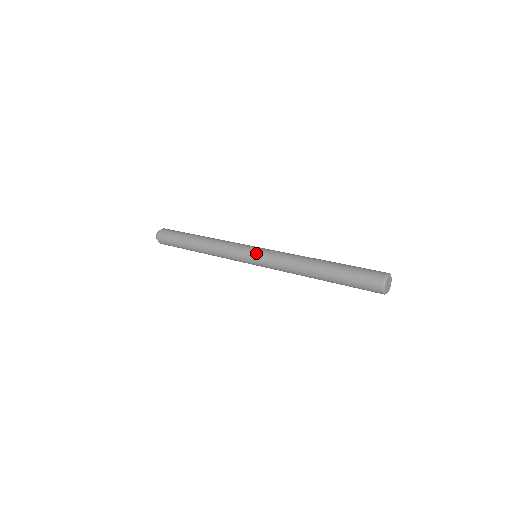
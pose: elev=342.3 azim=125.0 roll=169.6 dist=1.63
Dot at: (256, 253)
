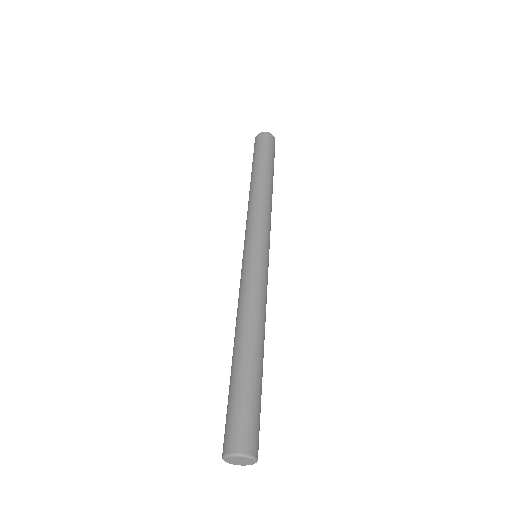
Dot at: (242, 262)
